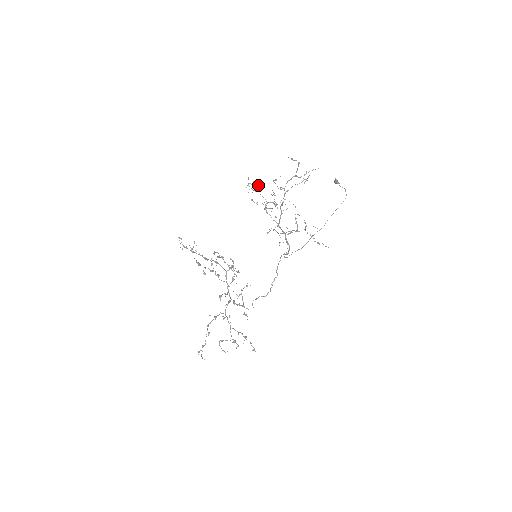
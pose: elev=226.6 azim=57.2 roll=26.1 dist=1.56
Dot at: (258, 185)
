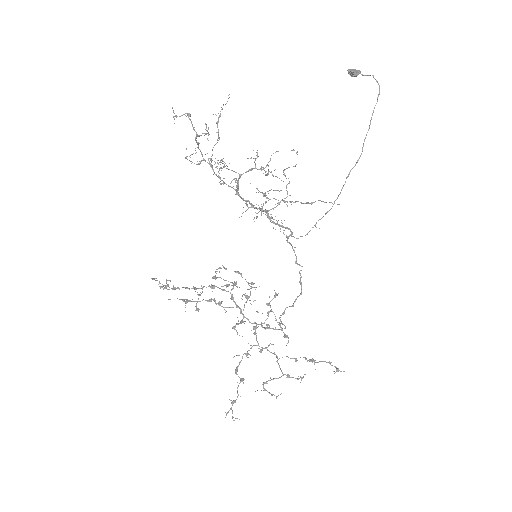
Dot at: occluded
